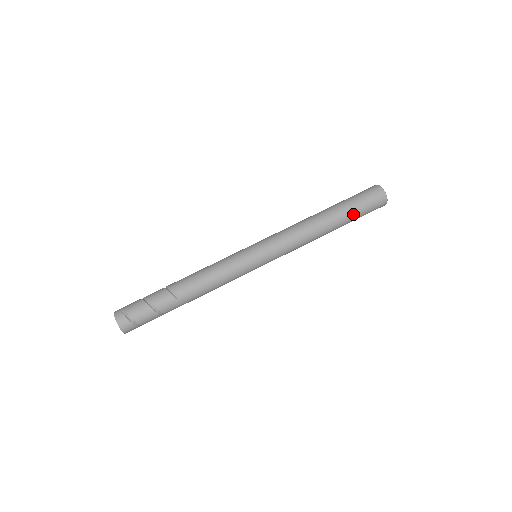
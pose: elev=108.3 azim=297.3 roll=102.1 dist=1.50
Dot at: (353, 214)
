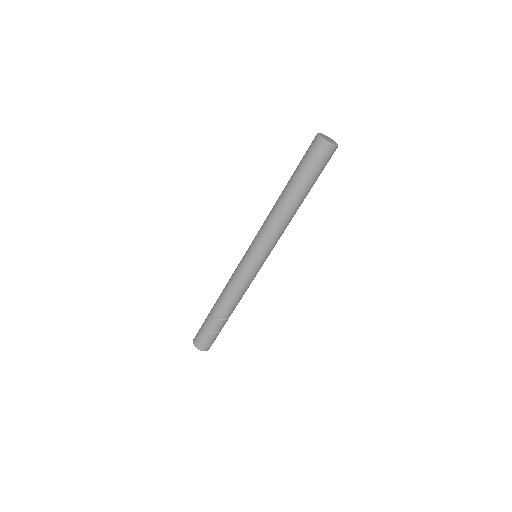
Dot at: occluded
